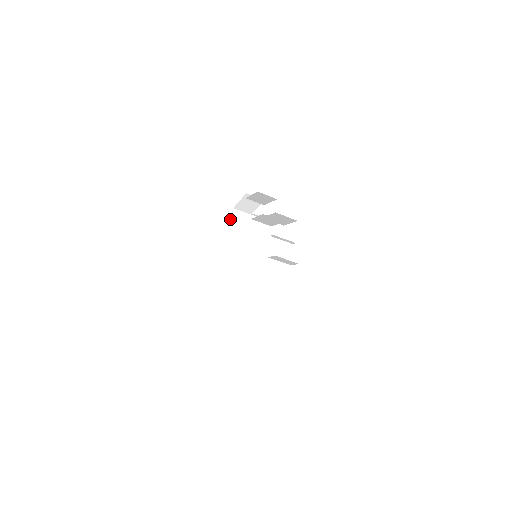
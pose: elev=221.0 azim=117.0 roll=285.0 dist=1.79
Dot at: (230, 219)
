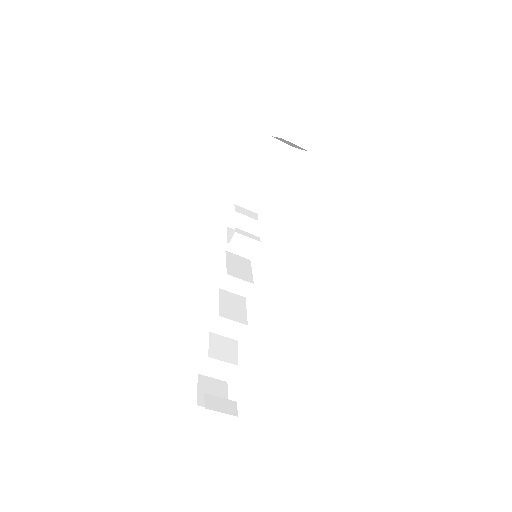
Dot at: (263, 150)
